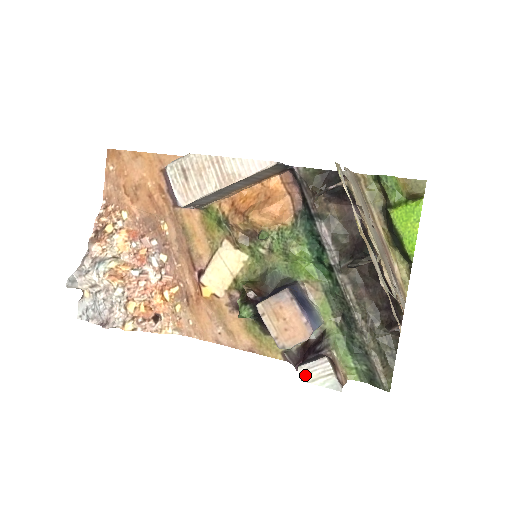
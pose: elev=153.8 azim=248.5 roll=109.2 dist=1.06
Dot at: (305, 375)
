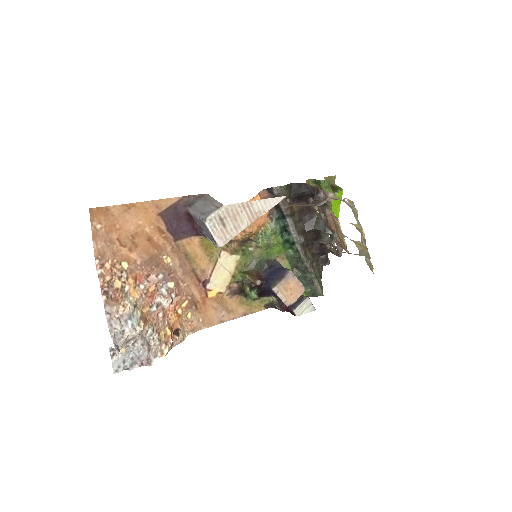
Dot at: (298, 312)
